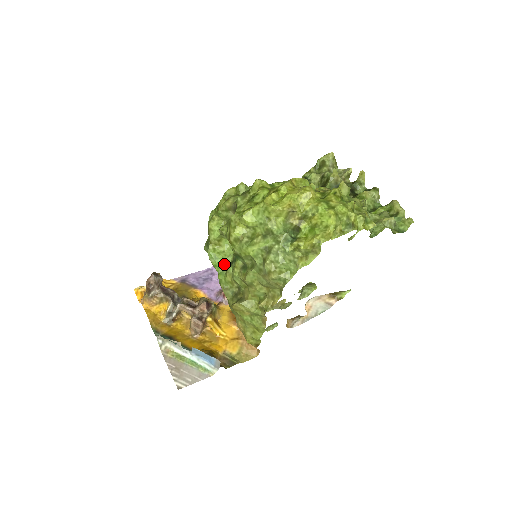
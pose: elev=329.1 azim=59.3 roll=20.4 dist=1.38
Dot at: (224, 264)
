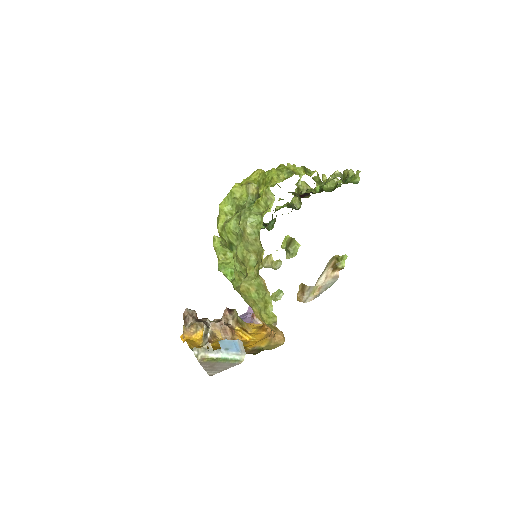
Dot at: (233, 271)
